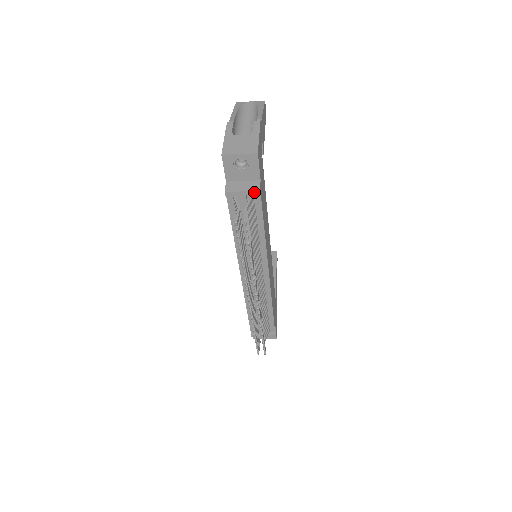
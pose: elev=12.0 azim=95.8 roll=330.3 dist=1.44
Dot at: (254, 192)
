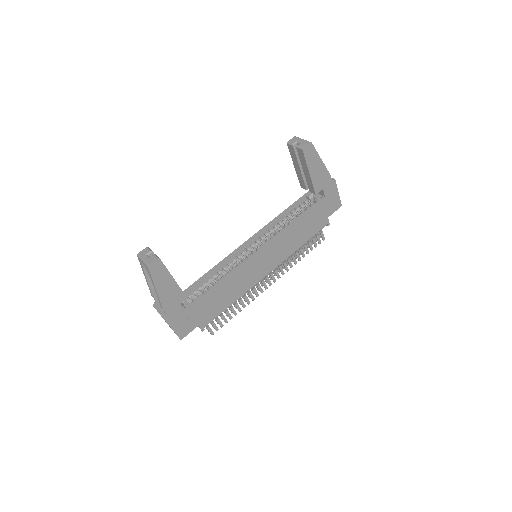
Dot at: occluded
